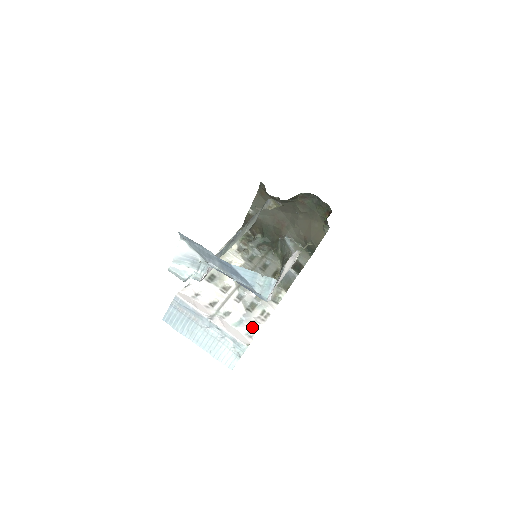
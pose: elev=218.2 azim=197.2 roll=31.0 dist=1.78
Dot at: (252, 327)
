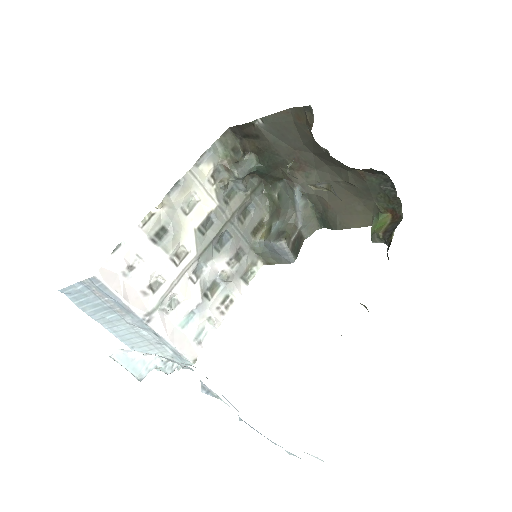
Dot at: (205, 326)
